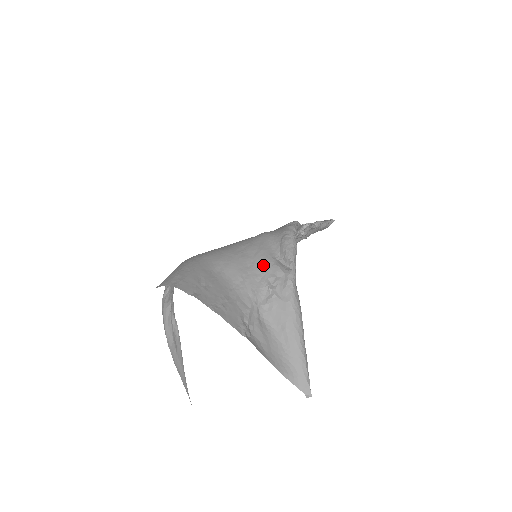
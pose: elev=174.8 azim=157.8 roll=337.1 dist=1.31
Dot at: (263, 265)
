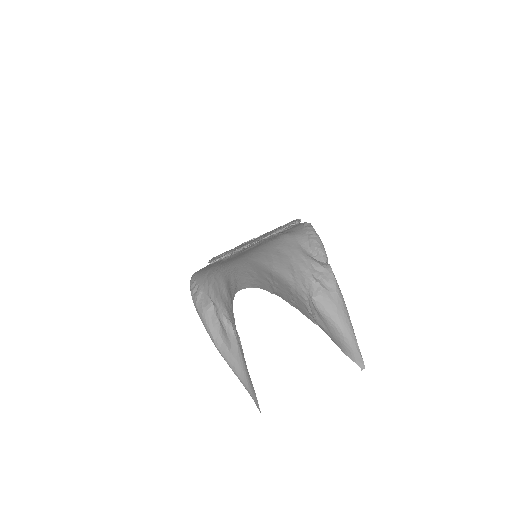
Dot at: (303, 262)
